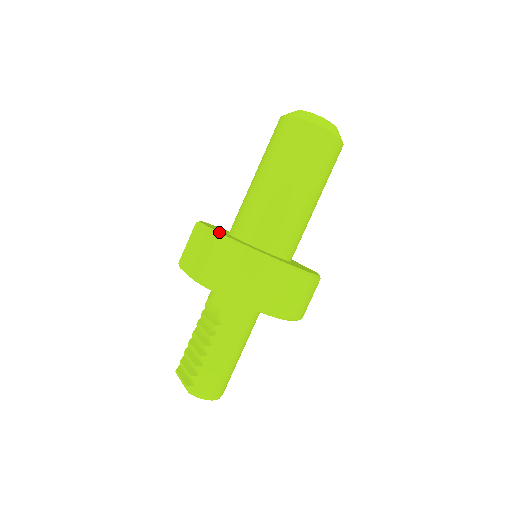
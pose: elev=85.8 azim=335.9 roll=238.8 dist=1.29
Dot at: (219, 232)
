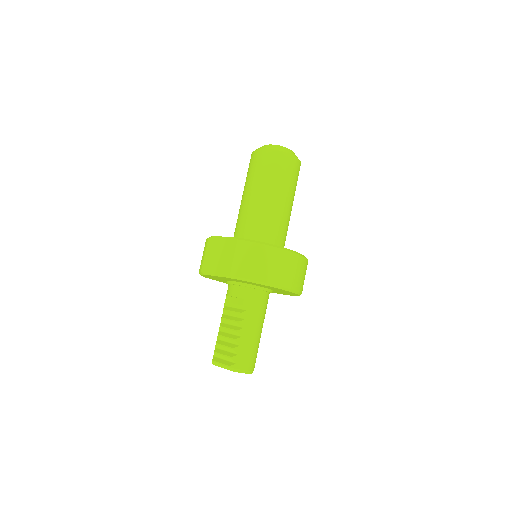
Dot at: (237, 237)
